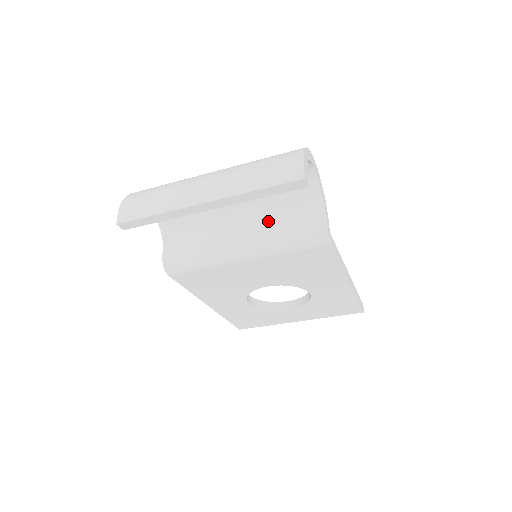
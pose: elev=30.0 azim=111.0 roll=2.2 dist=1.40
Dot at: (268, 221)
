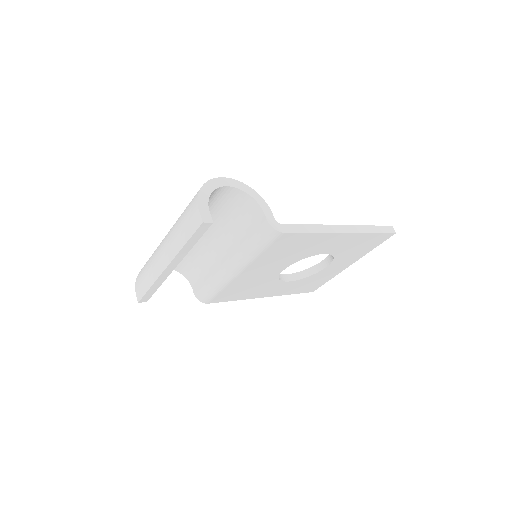
Dot at: (234, 237)
